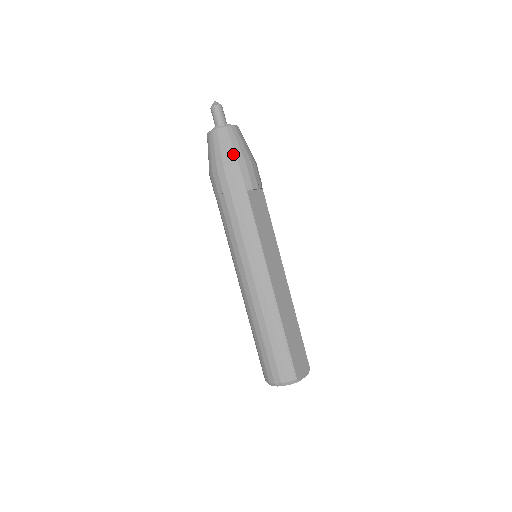
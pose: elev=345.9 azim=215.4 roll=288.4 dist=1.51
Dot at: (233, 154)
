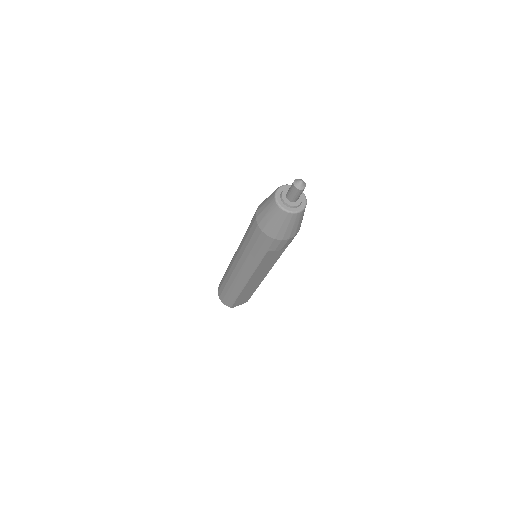
Dot at: (276, 231)
